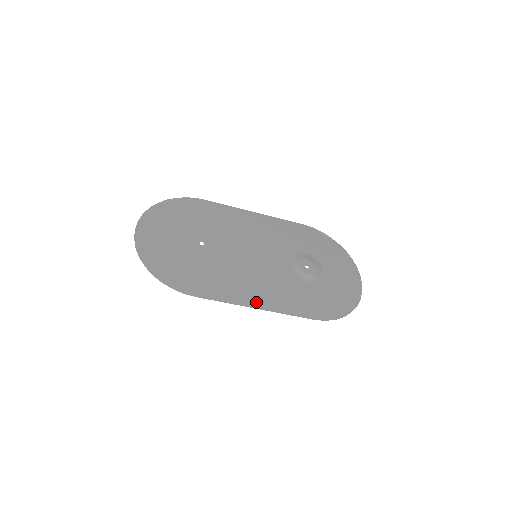
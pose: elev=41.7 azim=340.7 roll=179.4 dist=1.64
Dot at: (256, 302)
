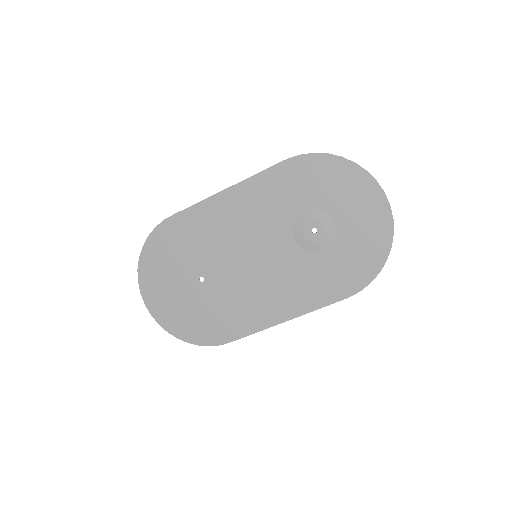
Dot at: (282, 315)
